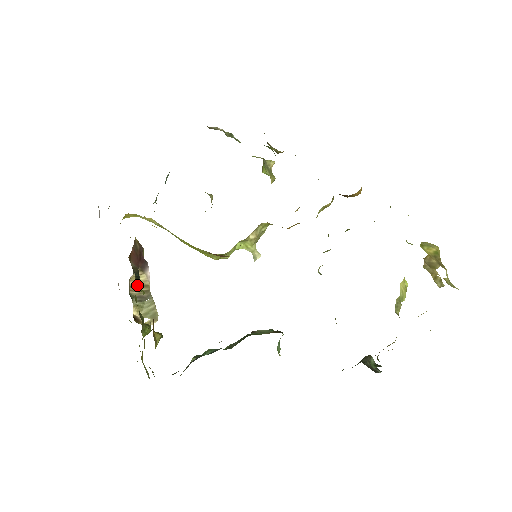
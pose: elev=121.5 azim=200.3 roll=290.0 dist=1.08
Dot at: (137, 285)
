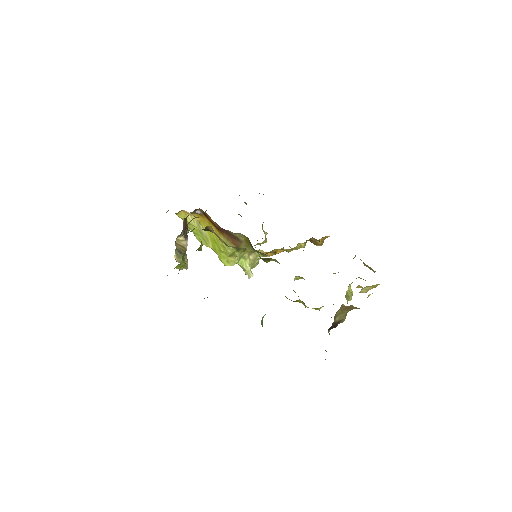
Dot at: (179, 245)
